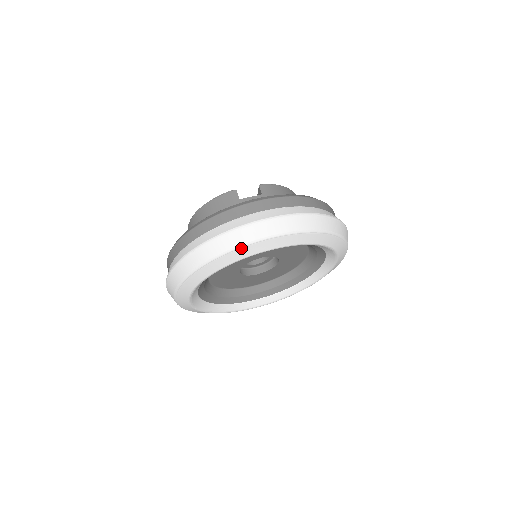
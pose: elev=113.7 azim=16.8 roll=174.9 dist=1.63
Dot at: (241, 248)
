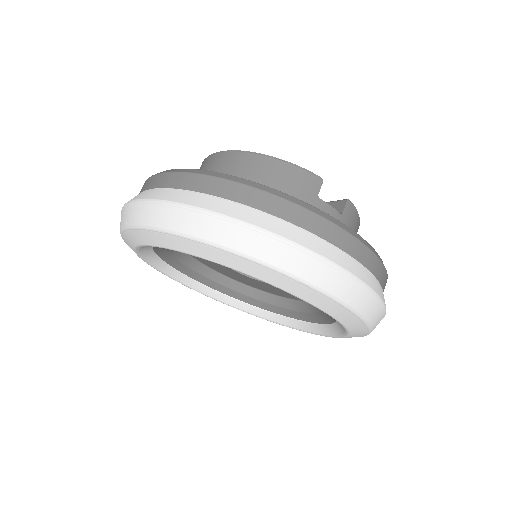
Dot at: (287, 276)
